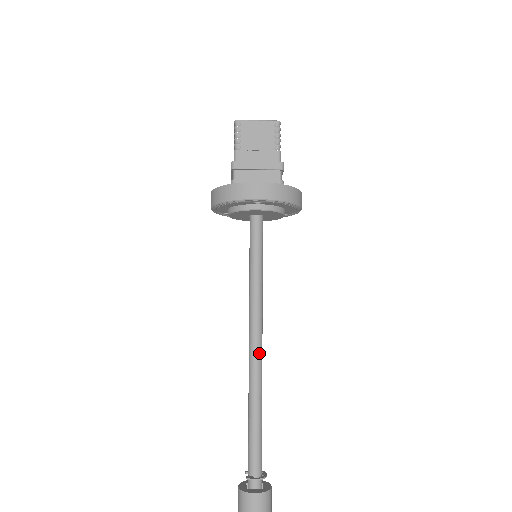
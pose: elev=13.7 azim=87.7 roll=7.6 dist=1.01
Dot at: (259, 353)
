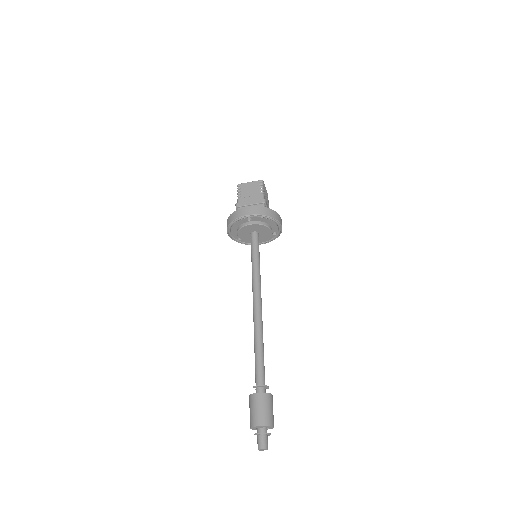
Dot at: (259, 308)
